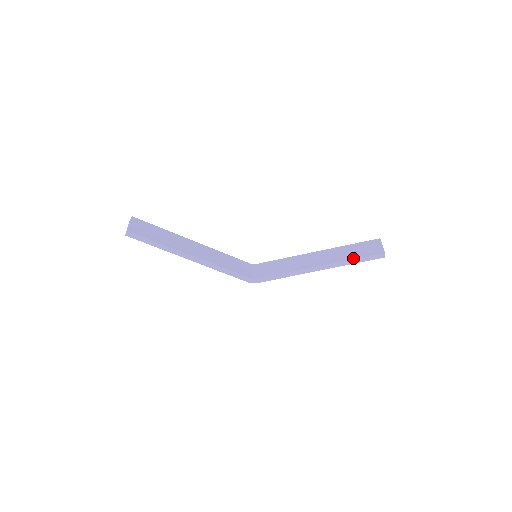
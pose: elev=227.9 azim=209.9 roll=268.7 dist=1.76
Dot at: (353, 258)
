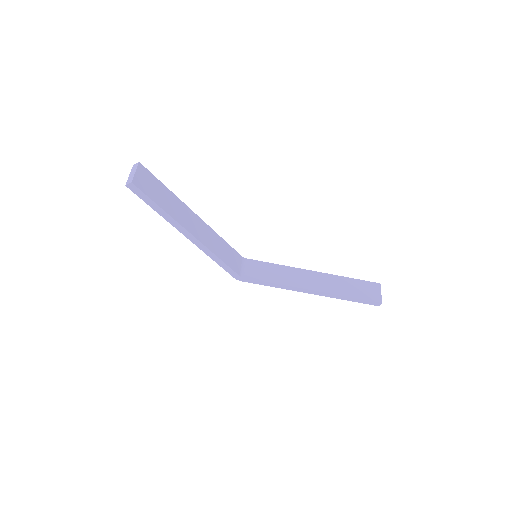
Dot at: (350, 296)
